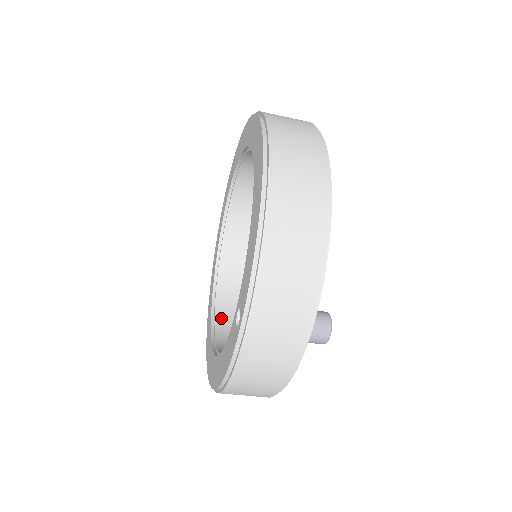
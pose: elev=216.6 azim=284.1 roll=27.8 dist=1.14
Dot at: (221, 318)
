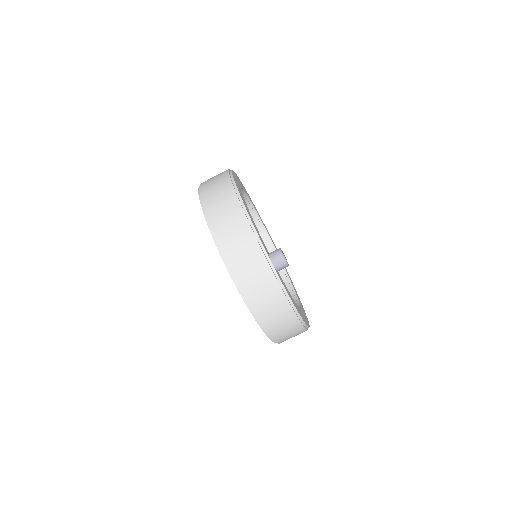
Dot at: occluded
